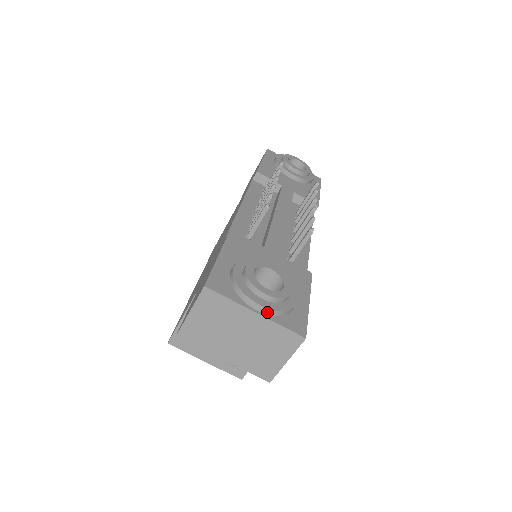
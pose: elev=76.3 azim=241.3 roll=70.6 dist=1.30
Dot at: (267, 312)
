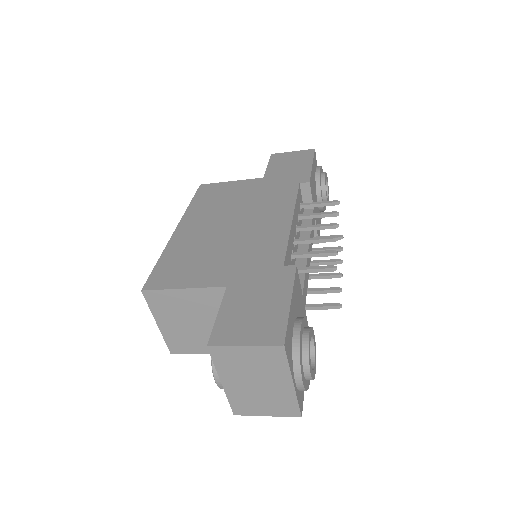
Dot at: (300, 387)
